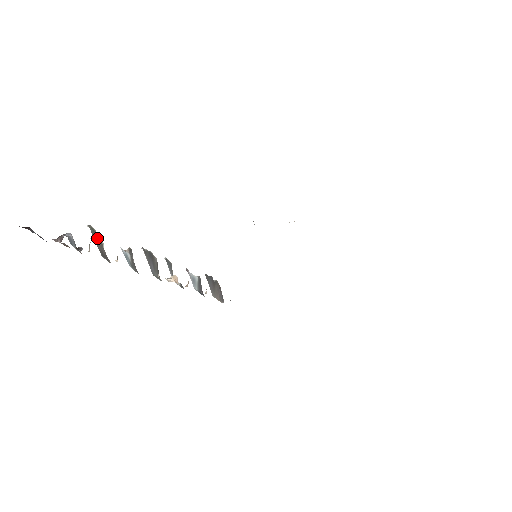
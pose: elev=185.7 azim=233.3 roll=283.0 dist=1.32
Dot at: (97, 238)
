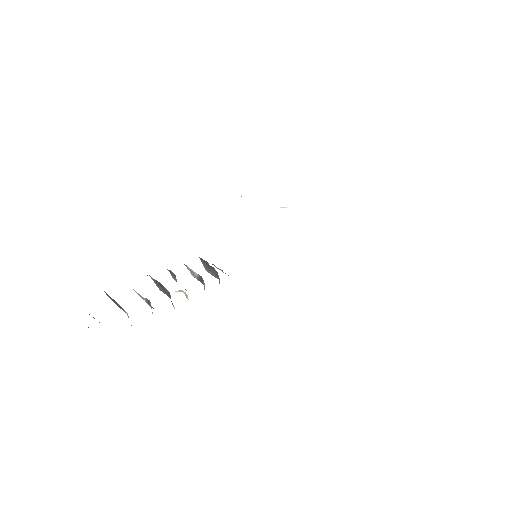
Dot at: (116, 302)
